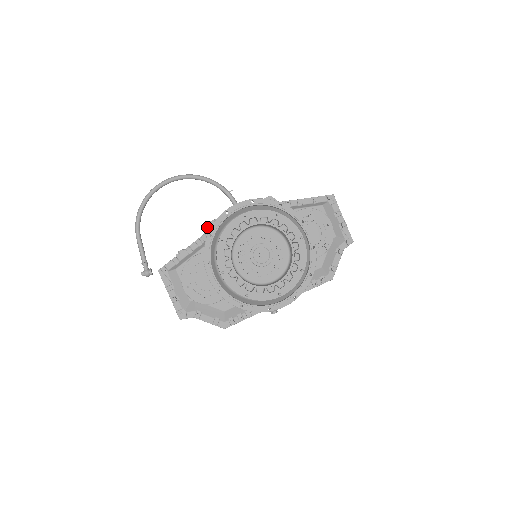
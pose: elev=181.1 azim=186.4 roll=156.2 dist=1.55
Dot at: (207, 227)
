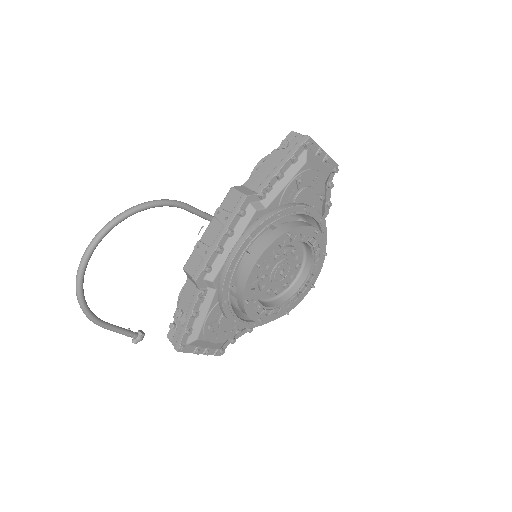
Dot at: (199, 282)
